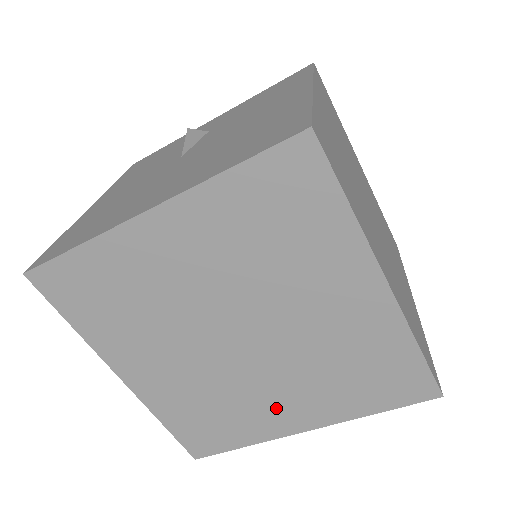
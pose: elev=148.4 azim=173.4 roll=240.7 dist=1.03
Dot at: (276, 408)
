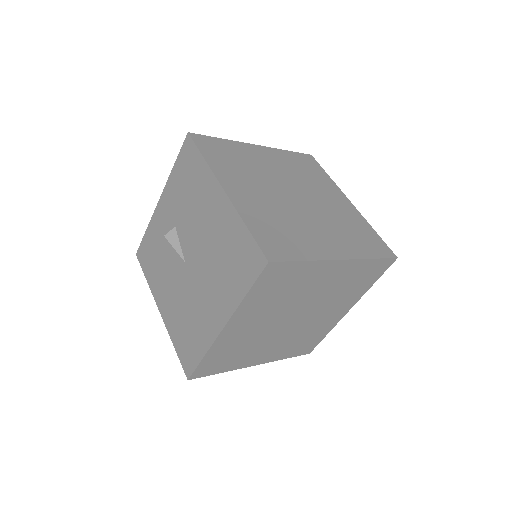
Dot at: (330, 317)
